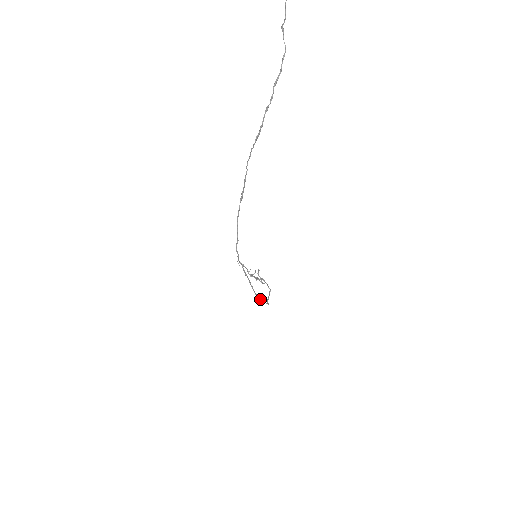
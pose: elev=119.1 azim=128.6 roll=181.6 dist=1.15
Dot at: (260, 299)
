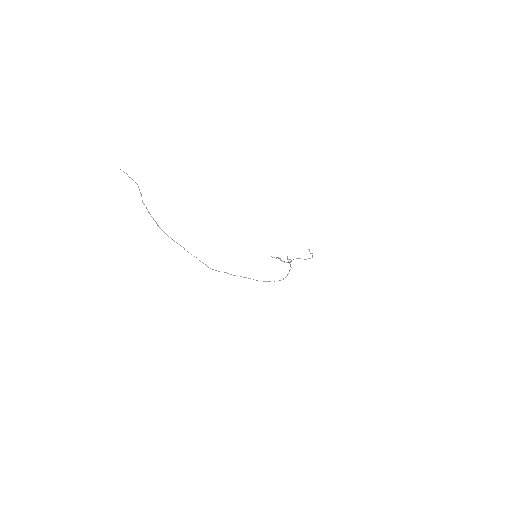
Dot at: (268, 281)
